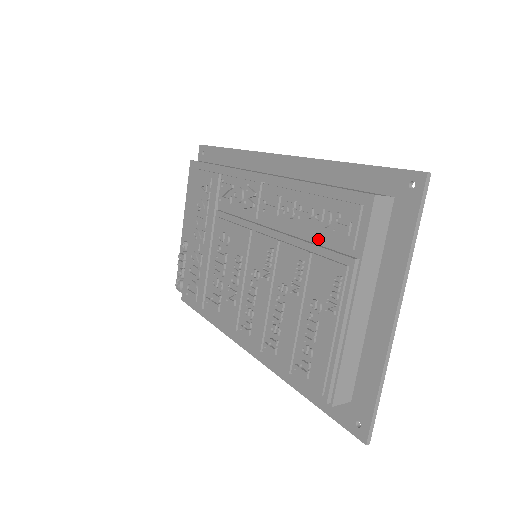
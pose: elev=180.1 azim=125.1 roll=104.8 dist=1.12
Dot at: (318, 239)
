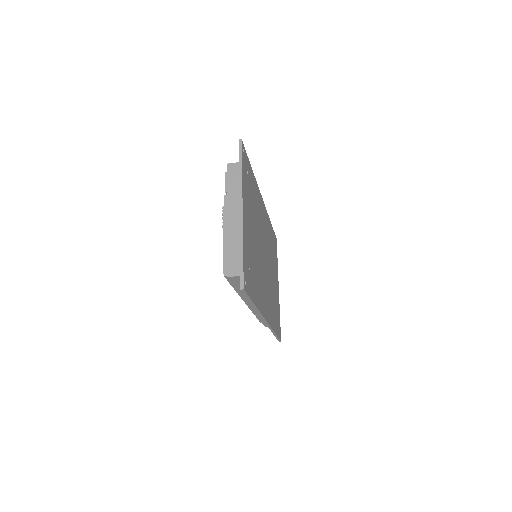
Dot at: occluded
